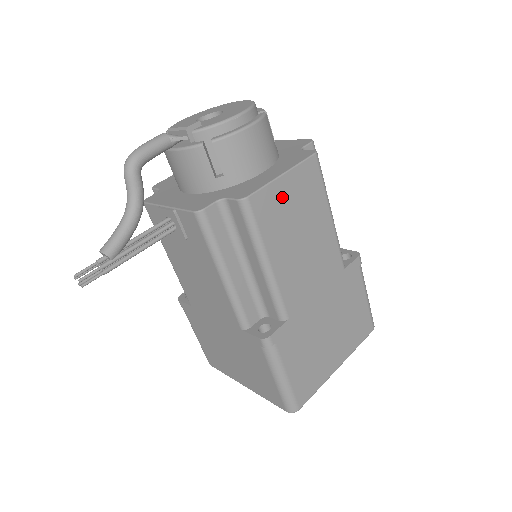
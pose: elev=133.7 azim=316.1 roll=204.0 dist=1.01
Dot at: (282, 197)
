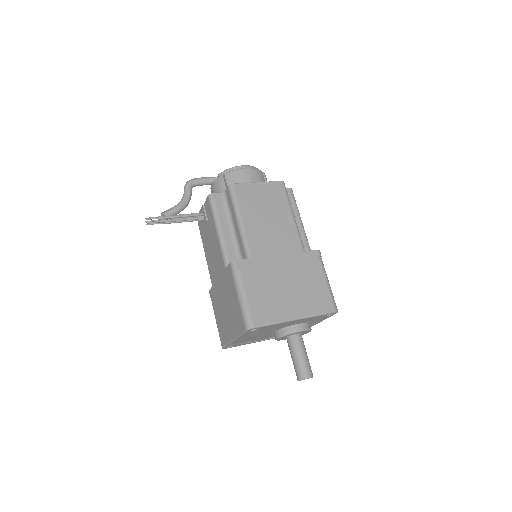
Dot at: (255, 192)
